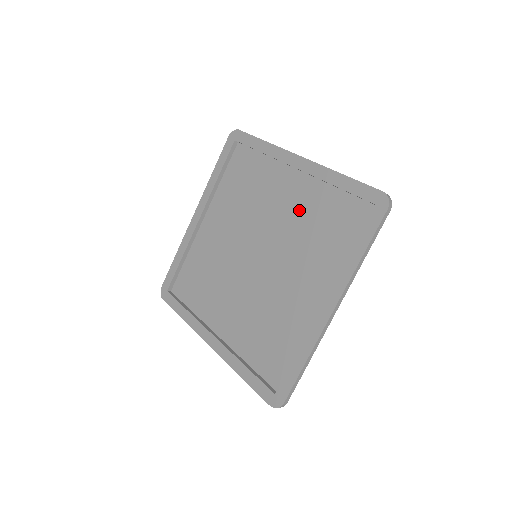
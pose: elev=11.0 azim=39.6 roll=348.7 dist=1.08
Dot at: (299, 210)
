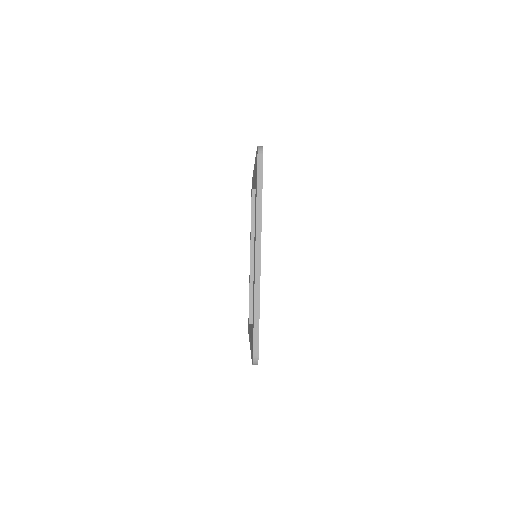
Dot at: occluded
